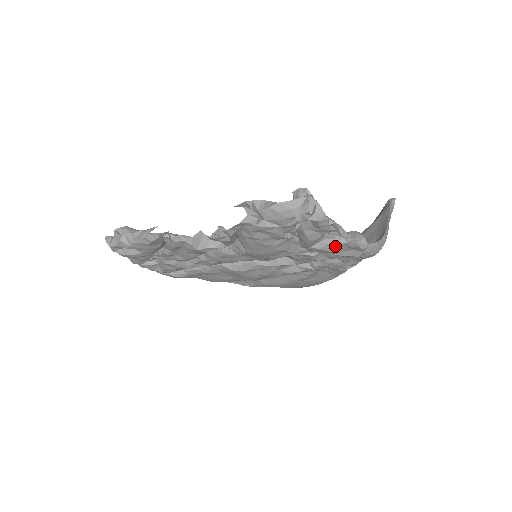
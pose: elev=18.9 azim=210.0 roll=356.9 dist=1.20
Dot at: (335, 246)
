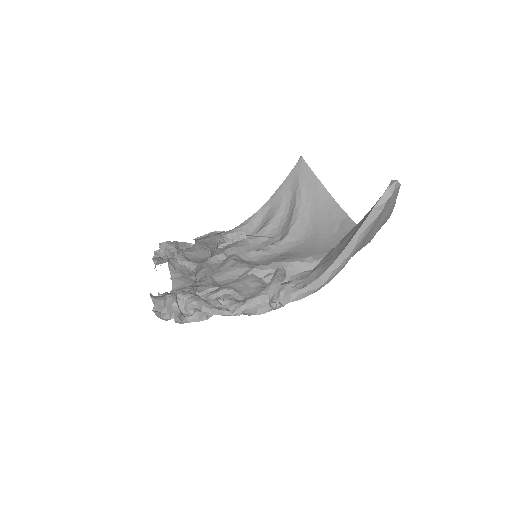
Dot at: occluded
